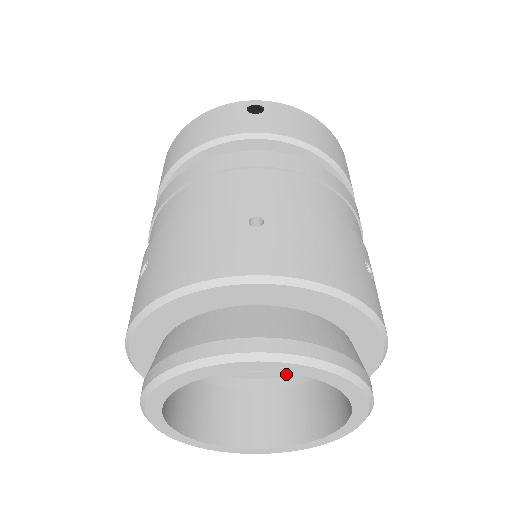
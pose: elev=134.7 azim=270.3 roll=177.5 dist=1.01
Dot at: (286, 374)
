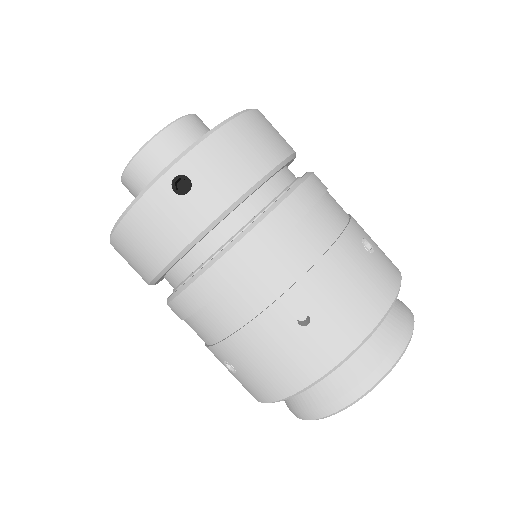
Dot at: occluded
